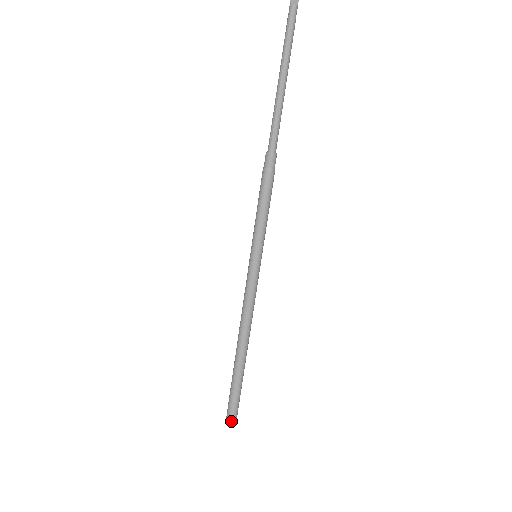
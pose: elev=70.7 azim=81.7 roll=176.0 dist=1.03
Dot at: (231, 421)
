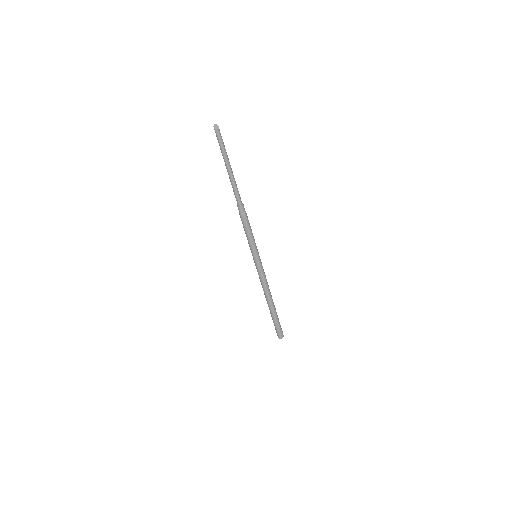
Dot at: (281, 337)
